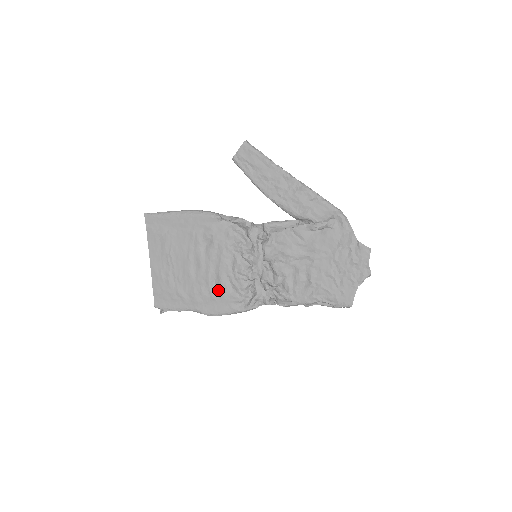
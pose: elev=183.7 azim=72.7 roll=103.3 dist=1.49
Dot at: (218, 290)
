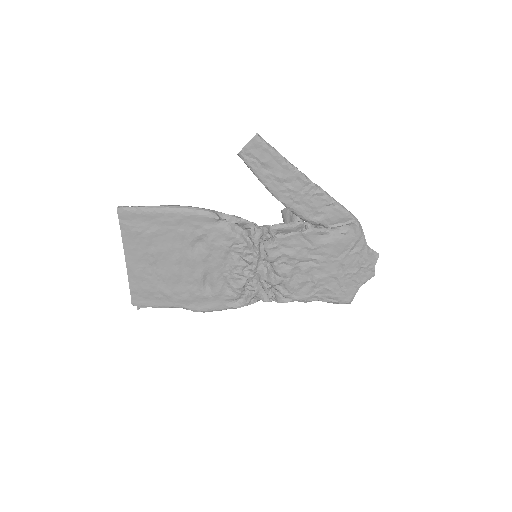
Dot at: (210, 289)
